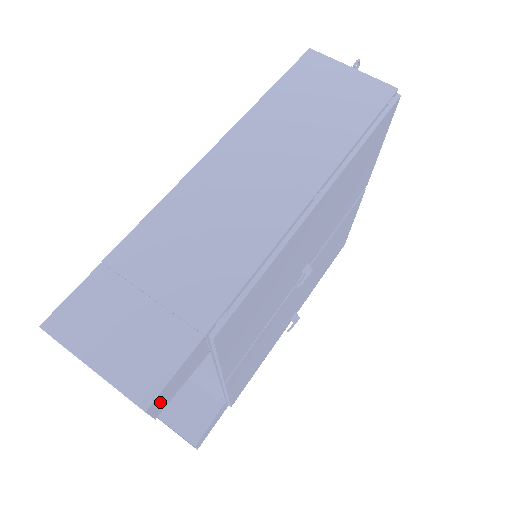
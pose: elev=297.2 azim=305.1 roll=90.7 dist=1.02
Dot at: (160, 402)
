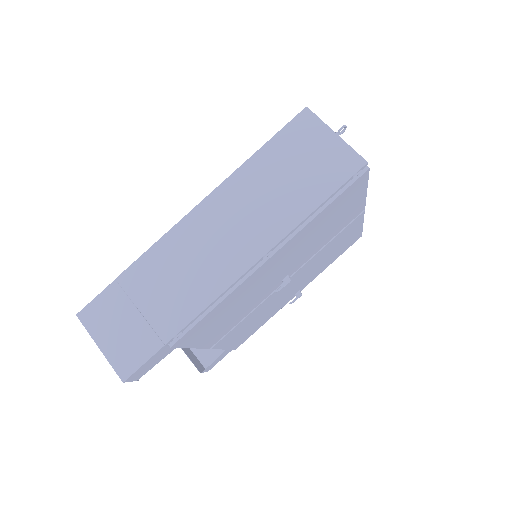
Dot at: (136, 376)
